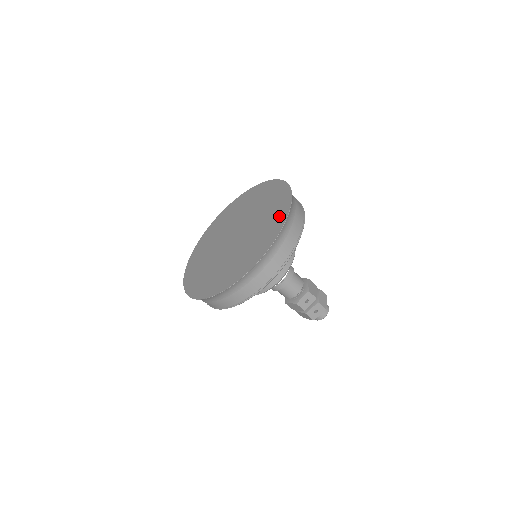
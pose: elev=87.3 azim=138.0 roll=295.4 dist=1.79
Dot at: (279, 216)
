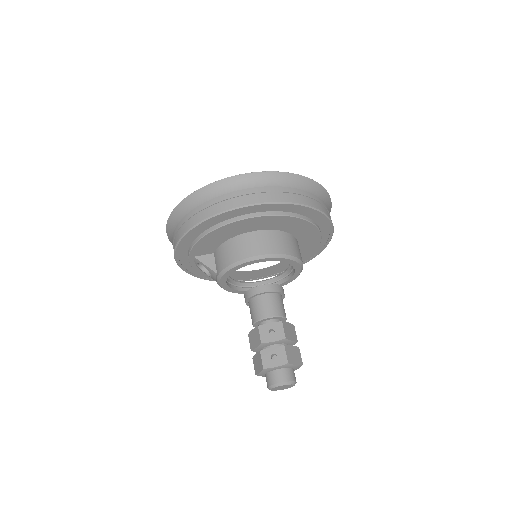
Dot at: occluded
